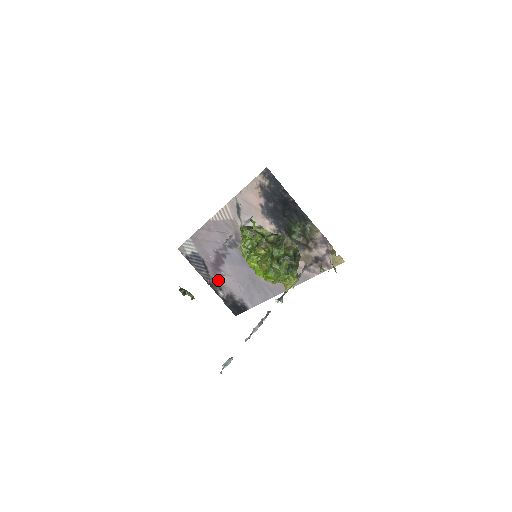
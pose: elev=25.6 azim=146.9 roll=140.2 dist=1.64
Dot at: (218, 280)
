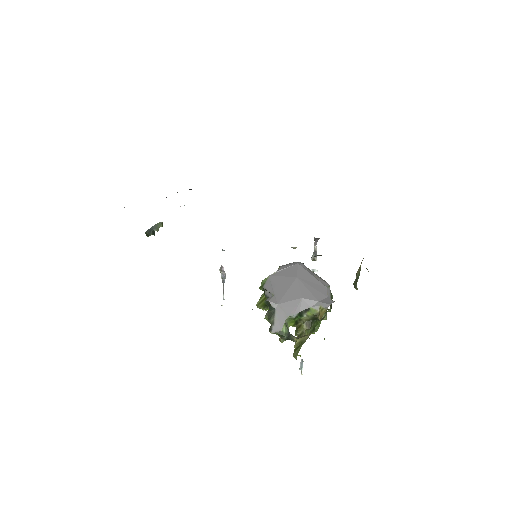
Dot at: occluded
